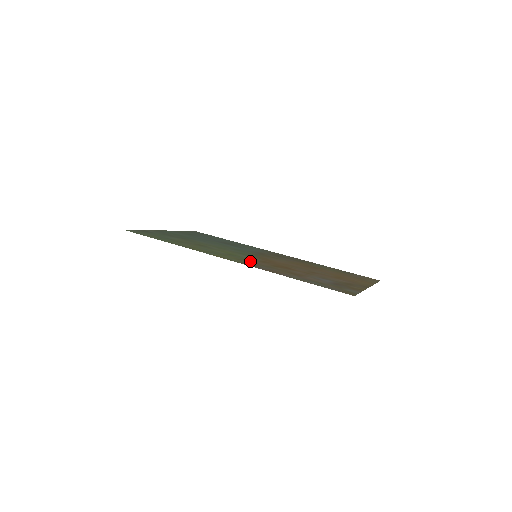
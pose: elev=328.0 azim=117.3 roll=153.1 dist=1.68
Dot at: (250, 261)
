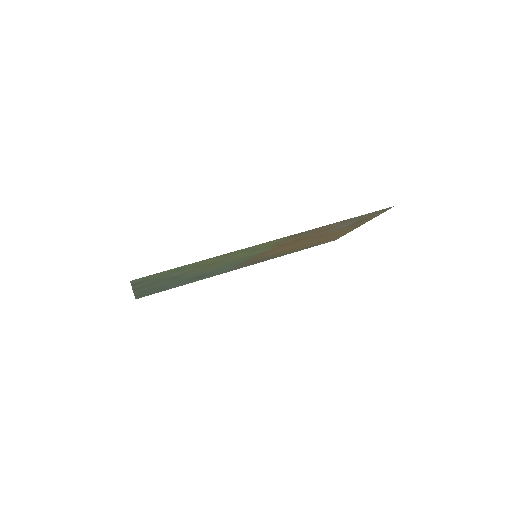
Dot at: (281, 242)
